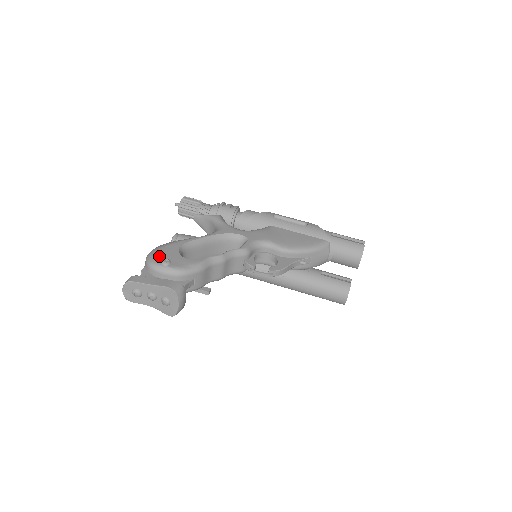
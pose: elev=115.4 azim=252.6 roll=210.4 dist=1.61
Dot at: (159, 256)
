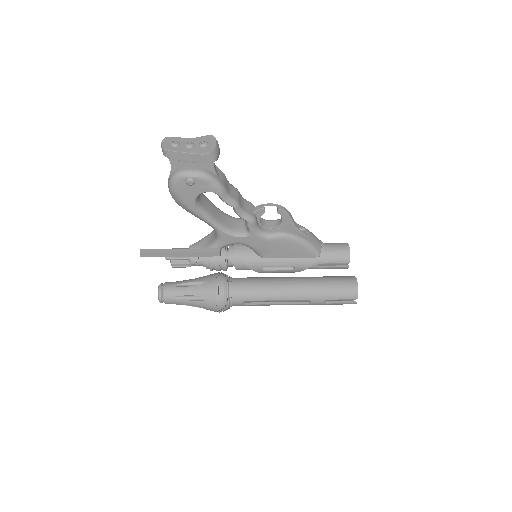
Dot at: occluded
